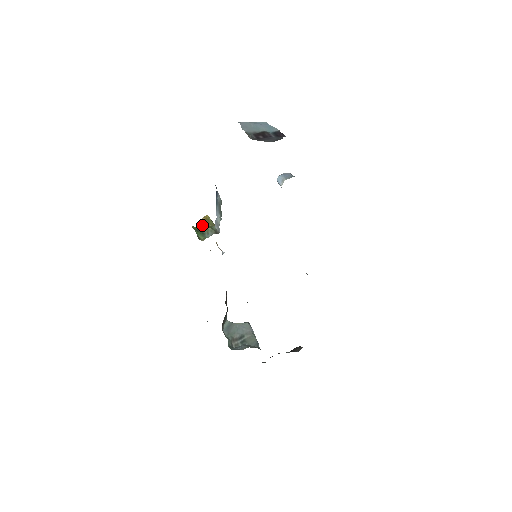
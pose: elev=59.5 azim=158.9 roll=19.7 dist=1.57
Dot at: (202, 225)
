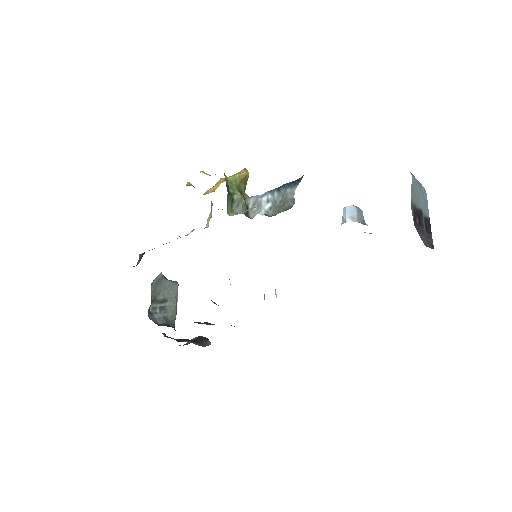
Dot at: (236, 183)
